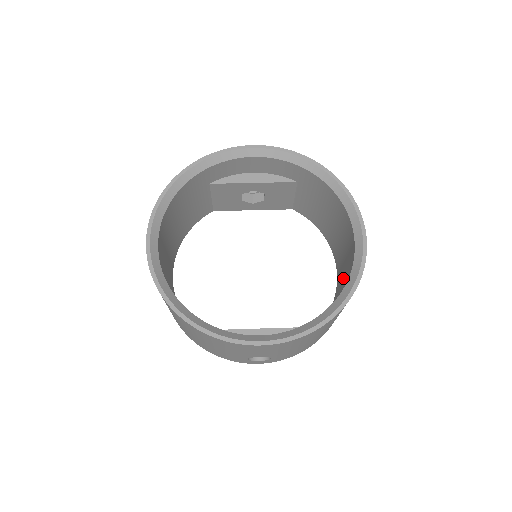
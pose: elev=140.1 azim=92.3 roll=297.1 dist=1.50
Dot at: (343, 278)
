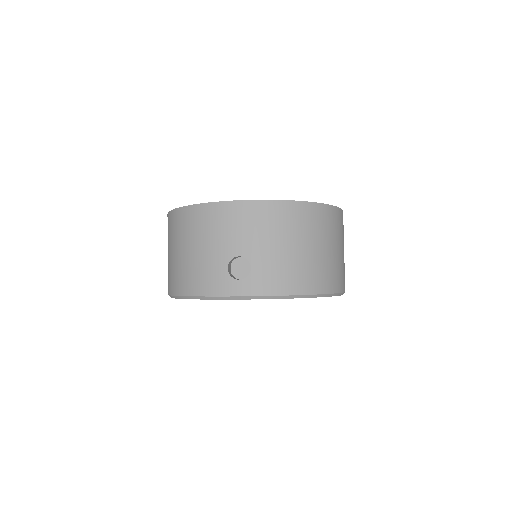
Dot at: occluded
